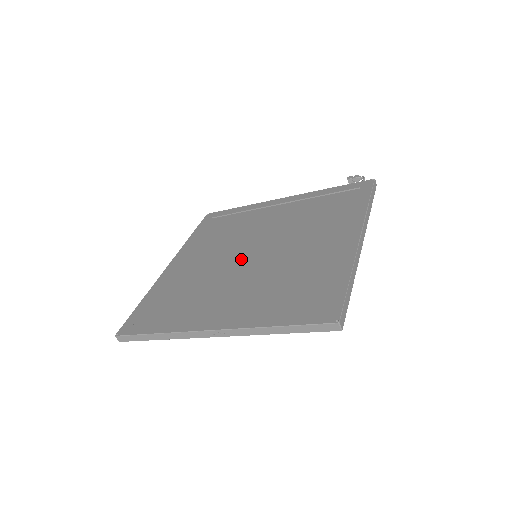
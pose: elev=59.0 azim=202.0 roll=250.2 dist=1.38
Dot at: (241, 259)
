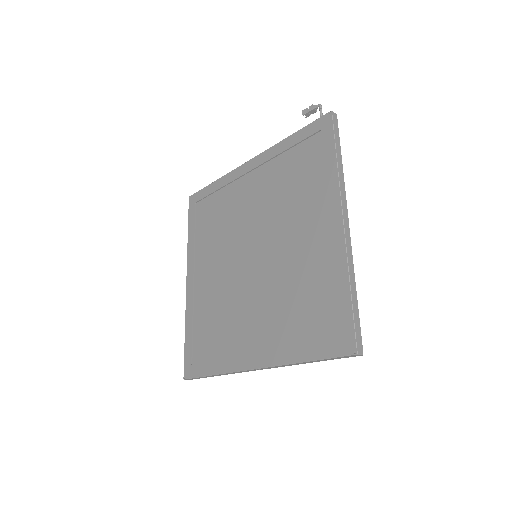
Dot at: (244, 262)
